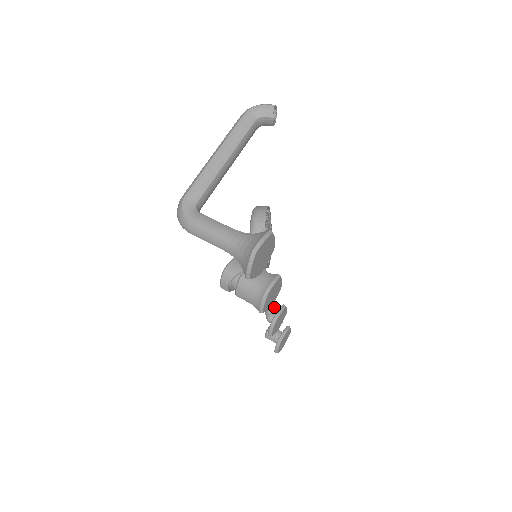
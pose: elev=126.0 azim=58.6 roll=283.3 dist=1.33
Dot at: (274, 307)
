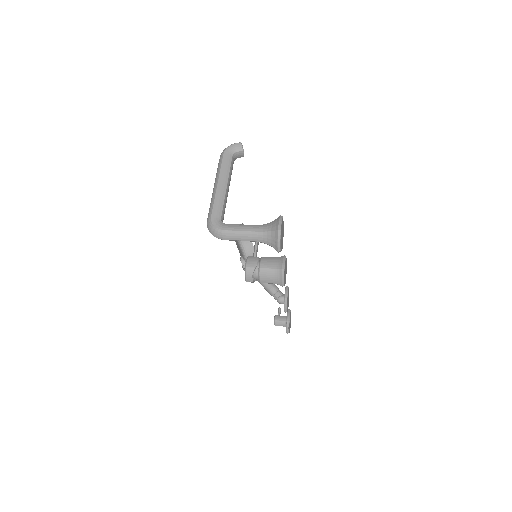
Dot at: (280, 291)
